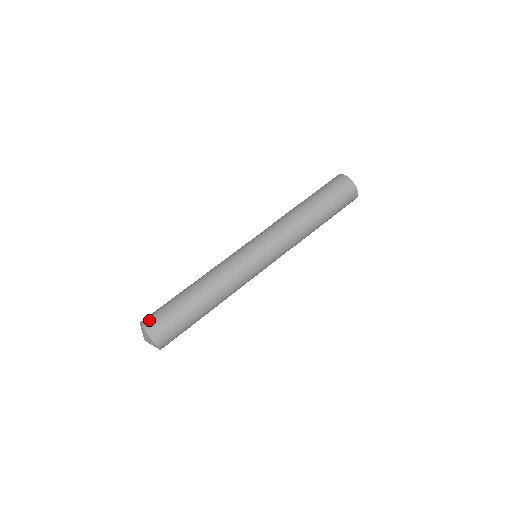
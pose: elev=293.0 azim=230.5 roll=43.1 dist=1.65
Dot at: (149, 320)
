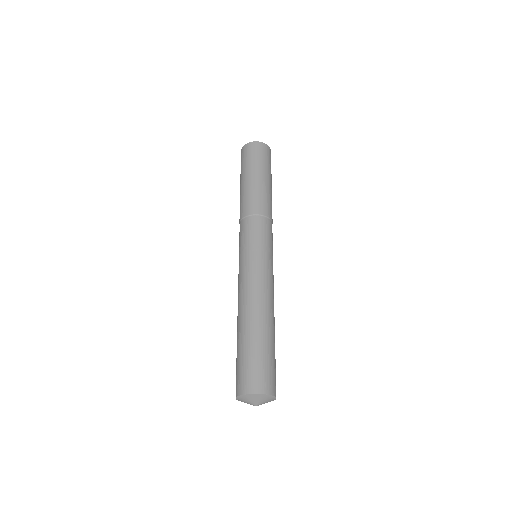
Dot at: (253, 382)
